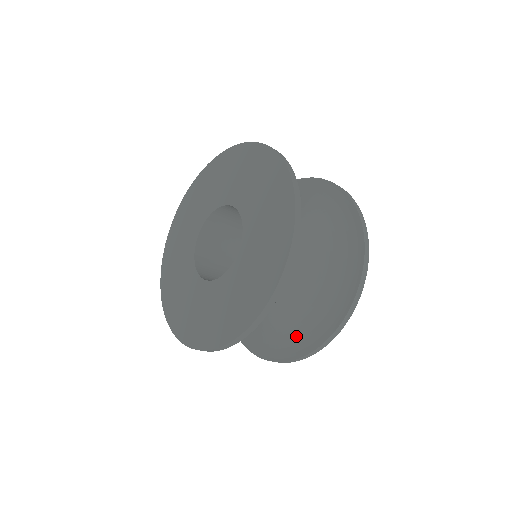
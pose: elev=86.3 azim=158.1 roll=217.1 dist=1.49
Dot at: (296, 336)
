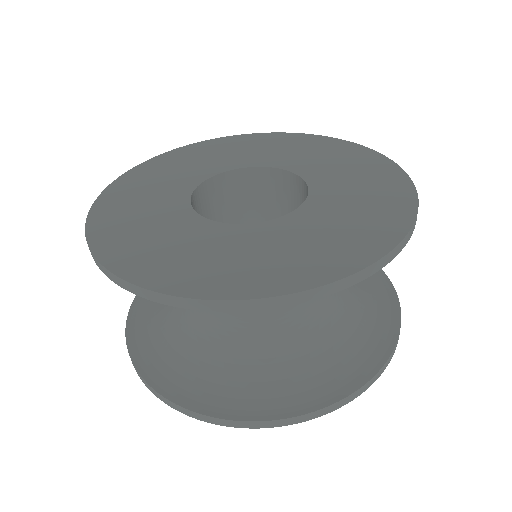
Dot at: (186, 370)
